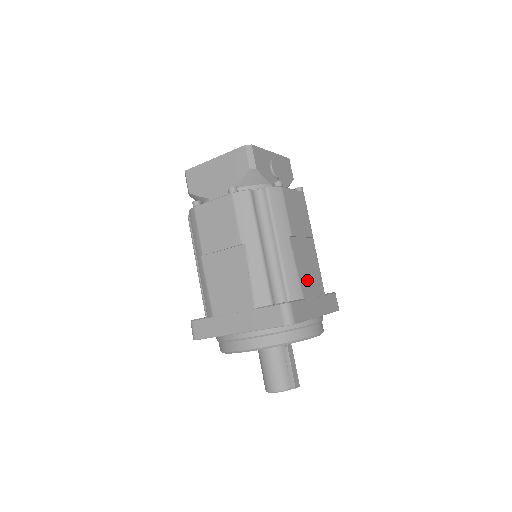
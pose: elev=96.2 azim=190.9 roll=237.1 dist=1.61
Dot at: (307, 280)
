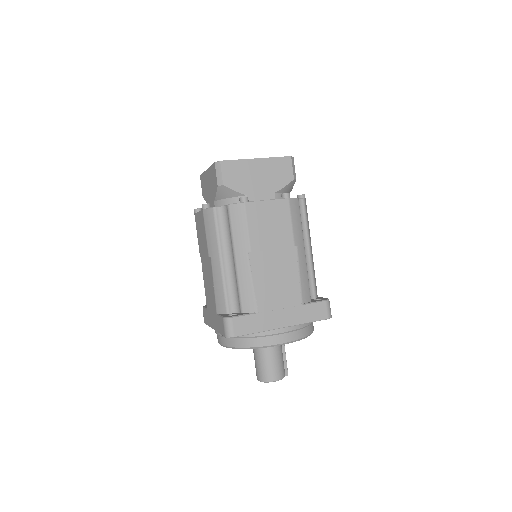
Dot at: occluded
